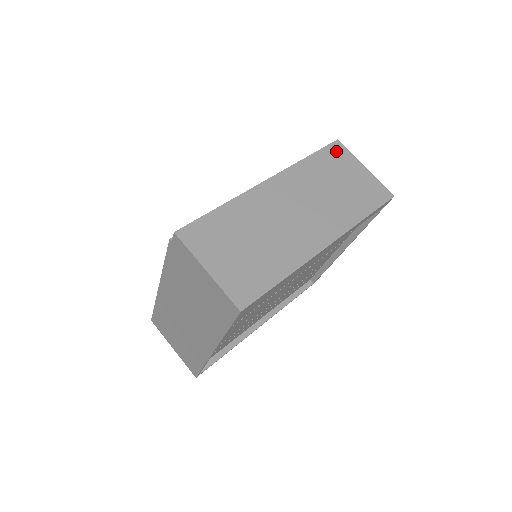
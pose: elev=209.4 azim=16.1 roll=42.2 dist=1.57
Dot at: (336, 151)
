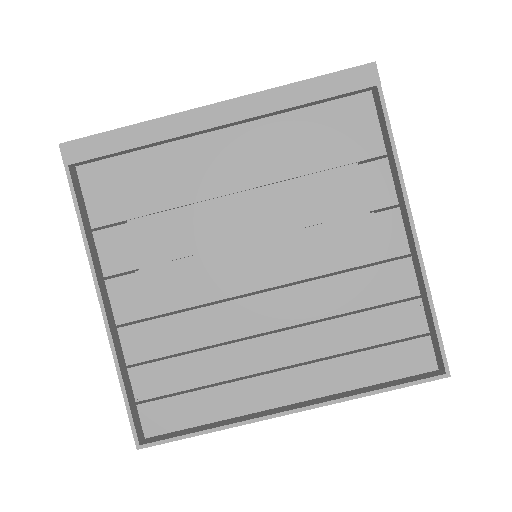
Dot at: occluded
